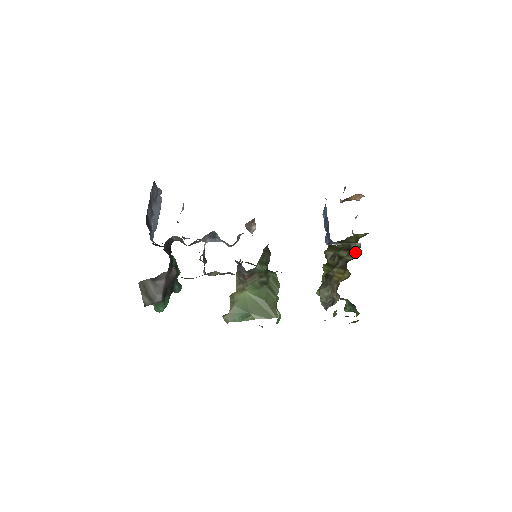
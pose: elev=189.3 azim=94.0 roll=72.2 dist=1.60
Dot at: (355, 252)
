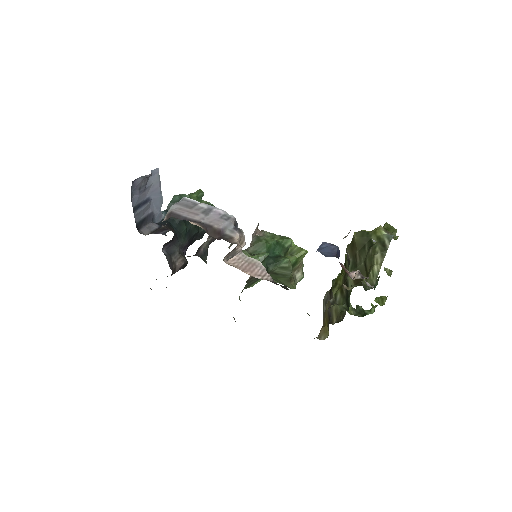
Dot at: (339, 317)
